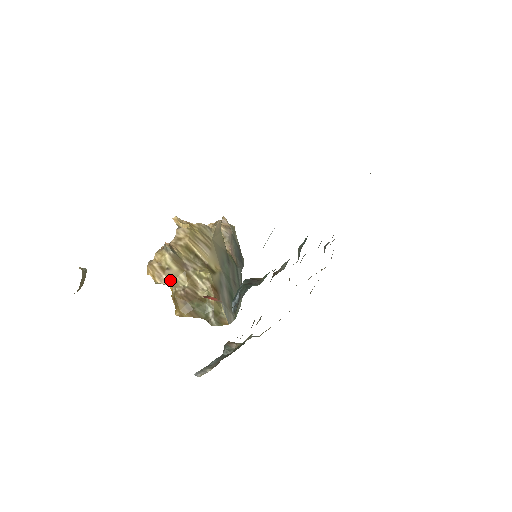
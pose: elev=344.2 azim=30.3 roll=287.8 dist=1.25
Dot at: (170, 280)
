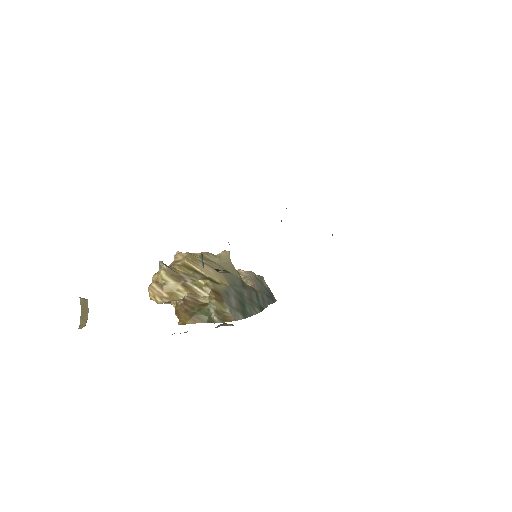
Dot at: (170, 295)
